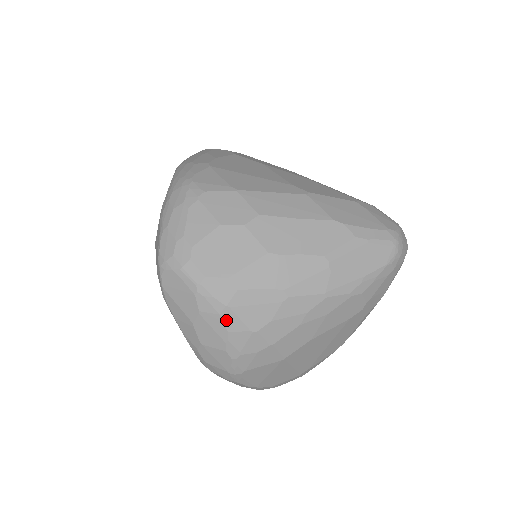
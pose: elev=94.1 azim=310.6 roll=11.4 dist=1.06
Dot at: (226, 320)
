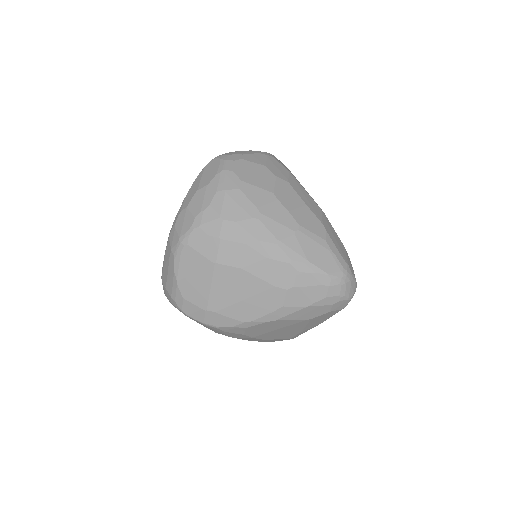
Dot at: (216, 198)
